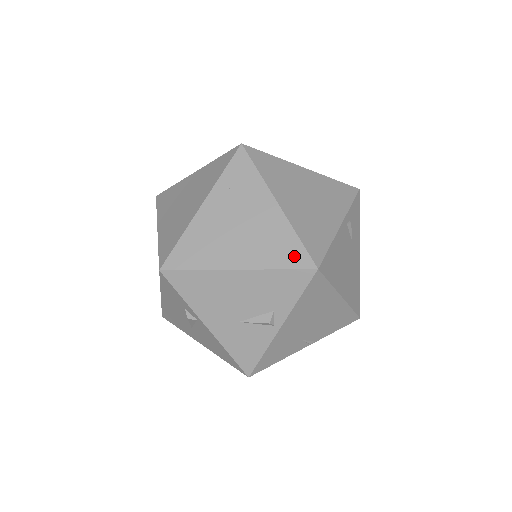
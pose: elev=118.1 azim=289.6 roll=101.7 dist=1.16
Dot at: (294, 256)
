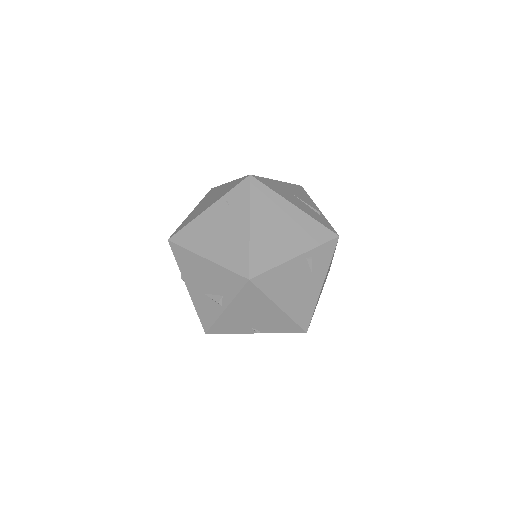
Dot at: (240, 265)
